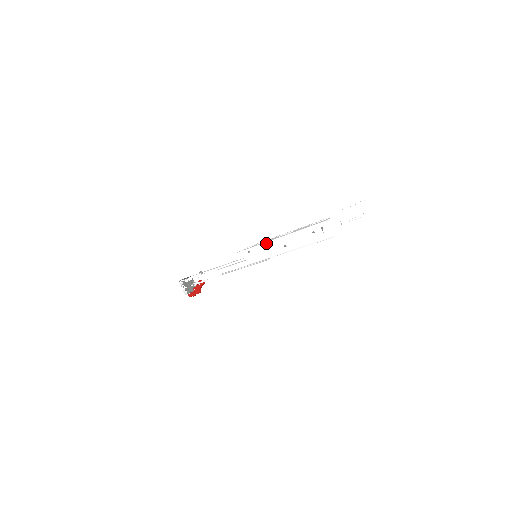
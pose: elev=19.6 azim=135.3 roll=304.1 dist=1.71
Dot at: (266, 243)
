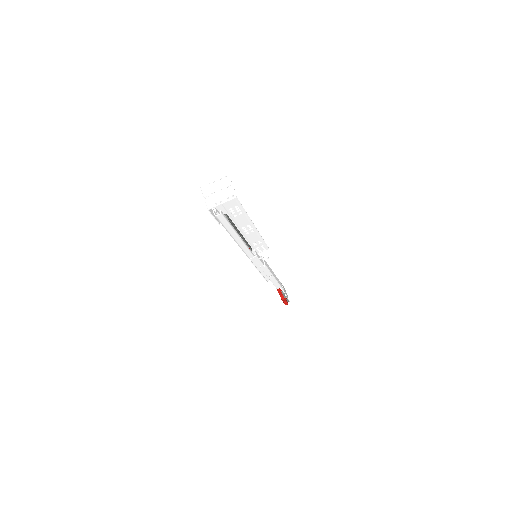
Dot at: occluded
